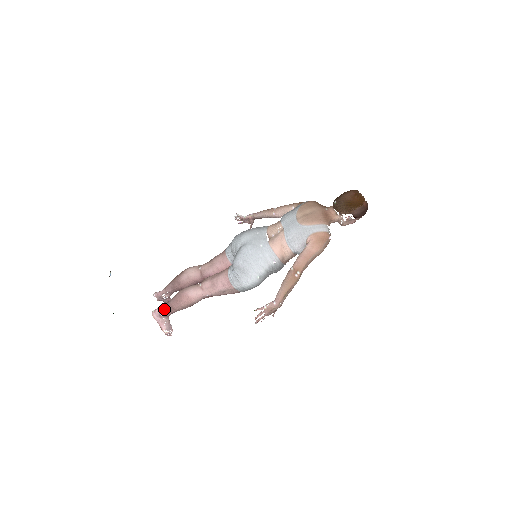
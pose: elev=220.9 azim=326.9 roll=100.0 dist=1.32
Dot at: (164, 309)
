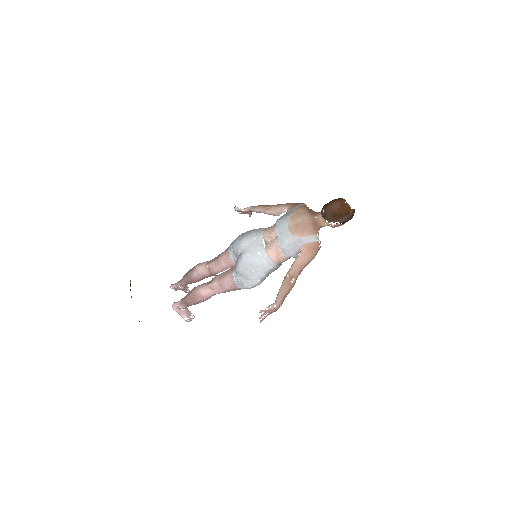
Dot at: (182, 303)
